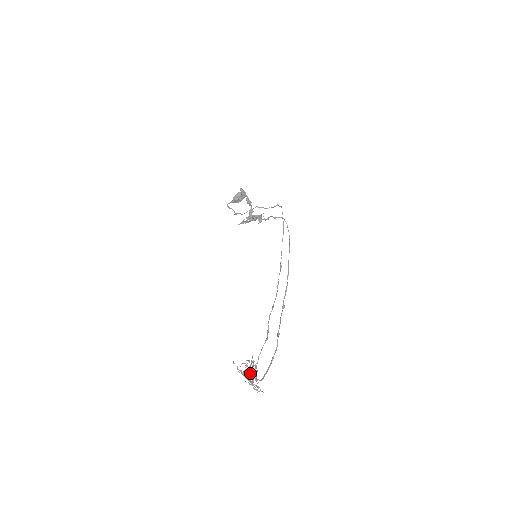
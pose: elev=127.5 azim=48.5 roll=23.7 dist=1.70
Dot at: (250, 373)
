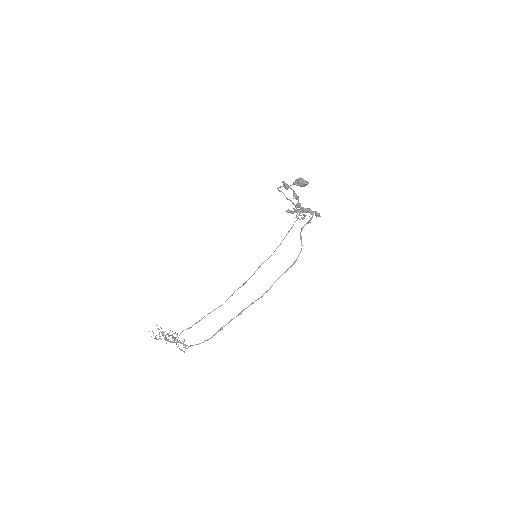
Dot at: (165, 338)
